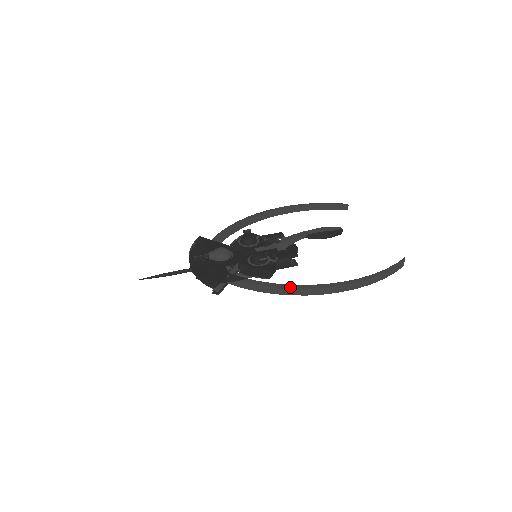
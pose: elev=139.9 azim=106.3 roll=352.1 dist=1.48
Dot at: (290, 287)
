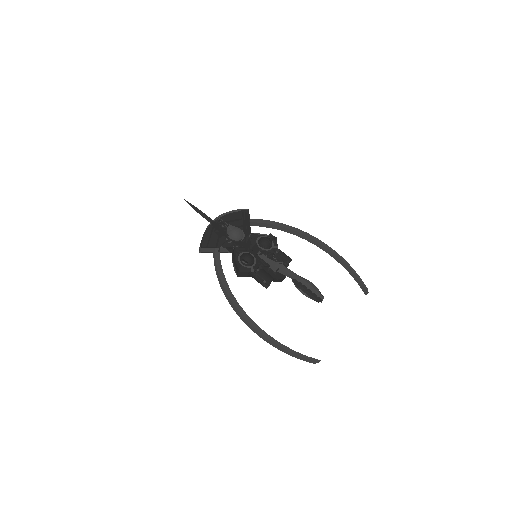
Dot at: (229, 293)
